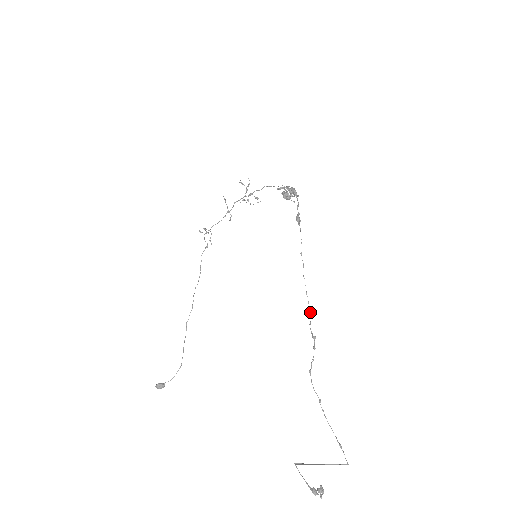
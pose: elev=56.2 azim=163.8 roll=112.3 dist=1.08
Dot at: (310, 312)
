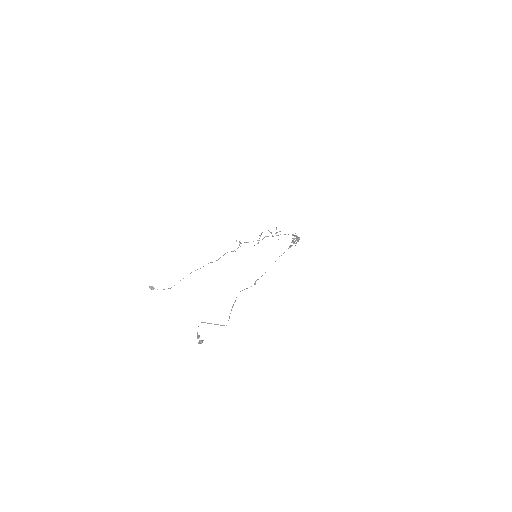
Dot at: occluded
